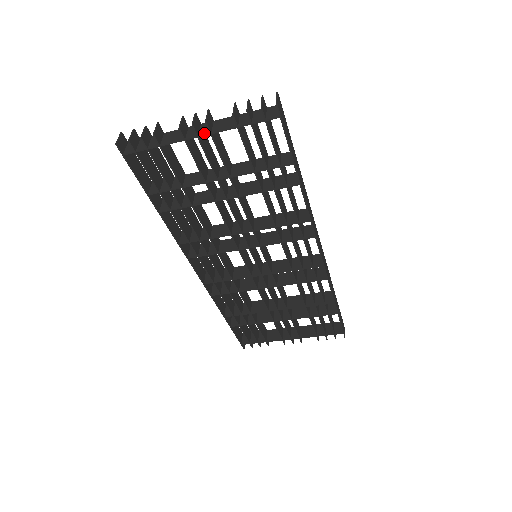
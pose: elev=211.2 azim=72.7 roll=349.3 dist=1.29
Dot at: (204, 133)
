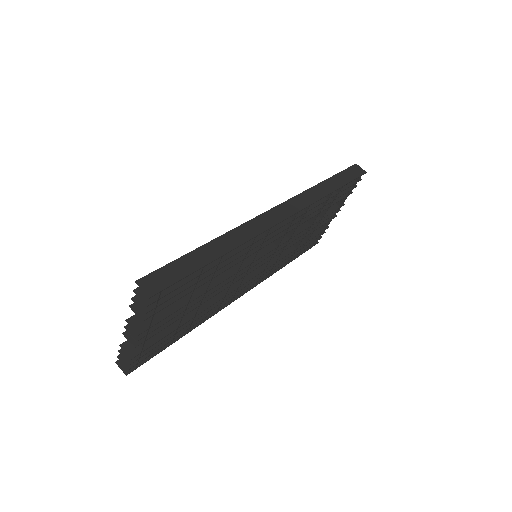
Dot at: (146, 331)
